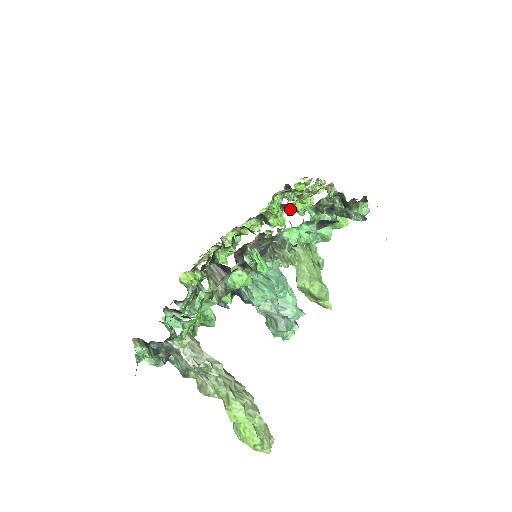
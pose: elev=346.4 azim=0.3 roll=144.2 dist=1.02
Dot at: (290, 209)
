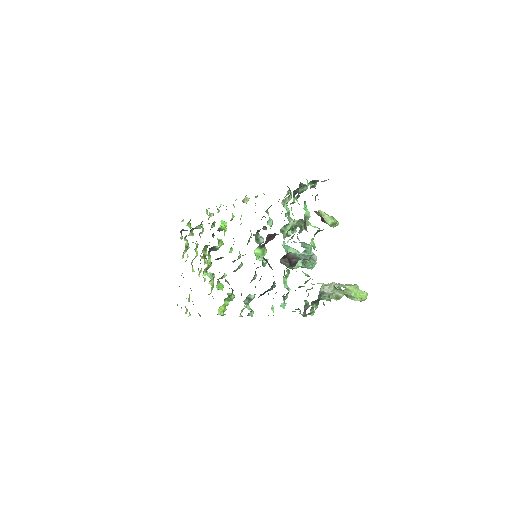
Dot at: (225, 230)
